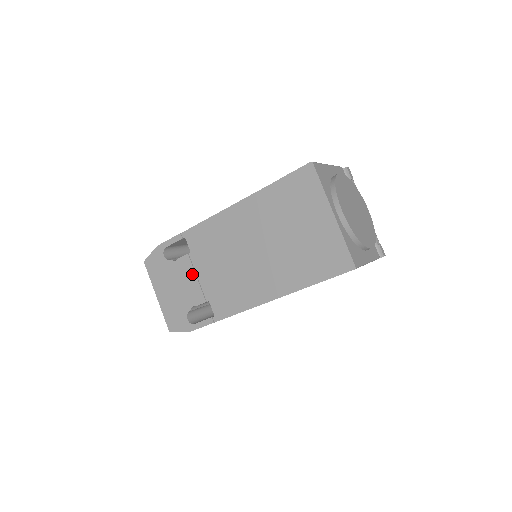
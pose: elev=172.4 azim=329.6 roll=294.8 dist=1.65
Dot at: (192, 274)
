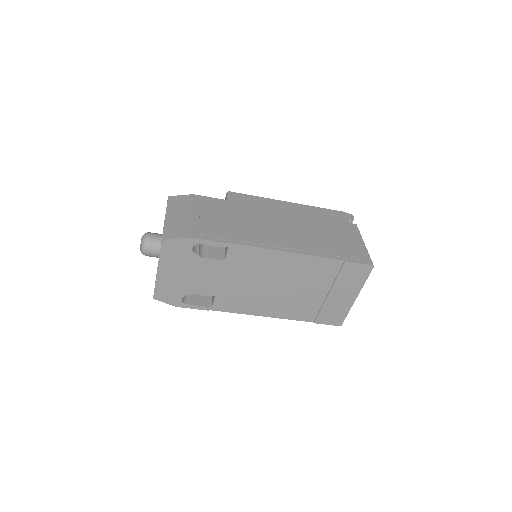
Dot at: (214, 275)
